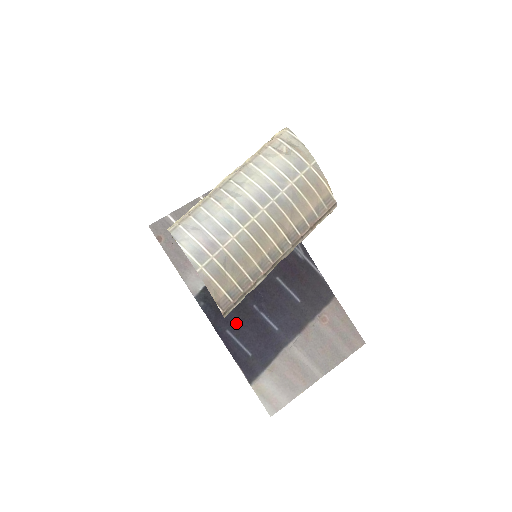
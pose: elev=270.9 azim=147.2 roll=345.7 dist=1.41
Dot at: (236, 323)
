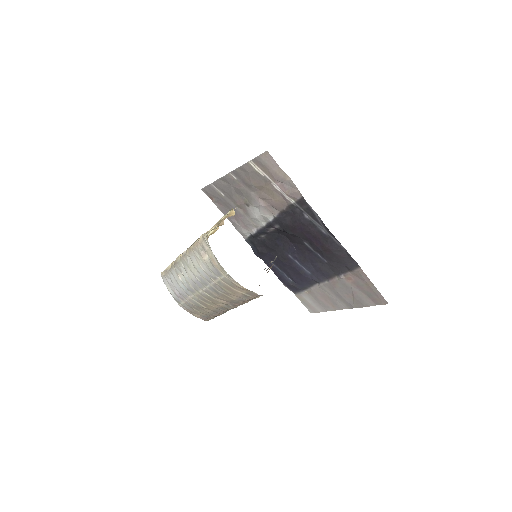
Dot at: (278, 261)
